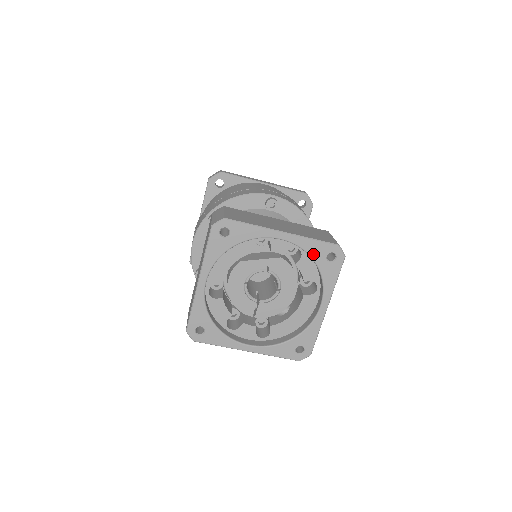
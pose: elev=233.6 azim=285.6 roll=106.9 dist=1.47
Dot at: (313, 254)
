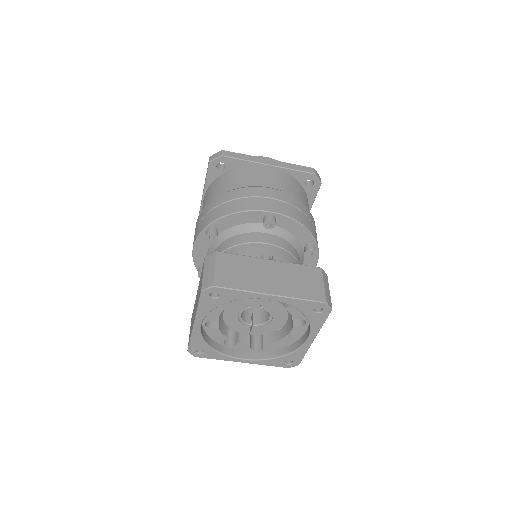
Dot at: (300, 308)
